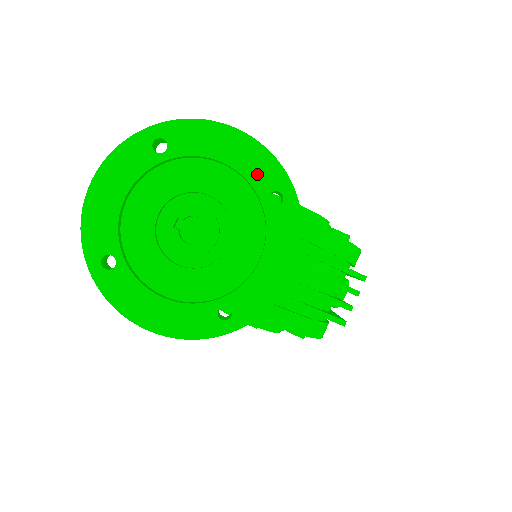
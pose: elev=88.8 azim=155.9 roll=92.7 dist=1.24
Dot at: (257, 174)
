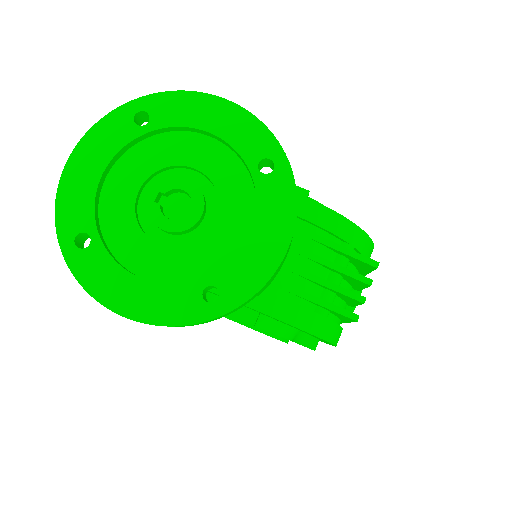
Dot at: (244, 142)
